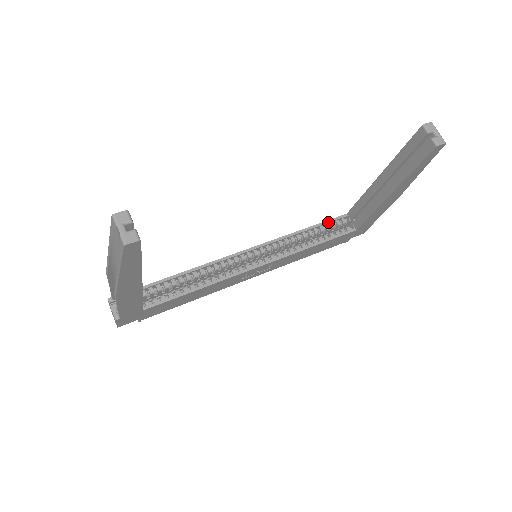
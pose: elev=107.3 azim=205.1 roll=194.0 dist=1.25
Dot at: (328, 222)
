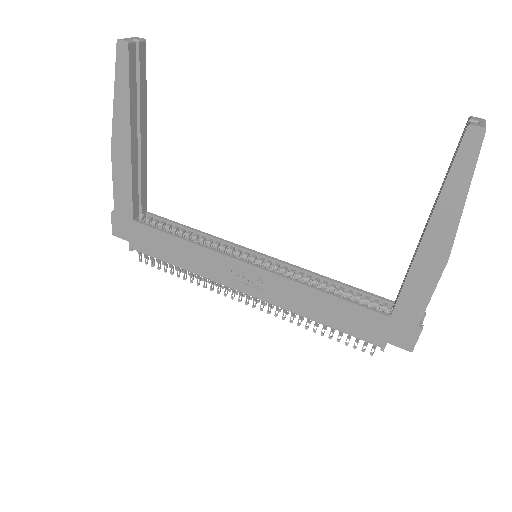
Dot at: (363, 291)
